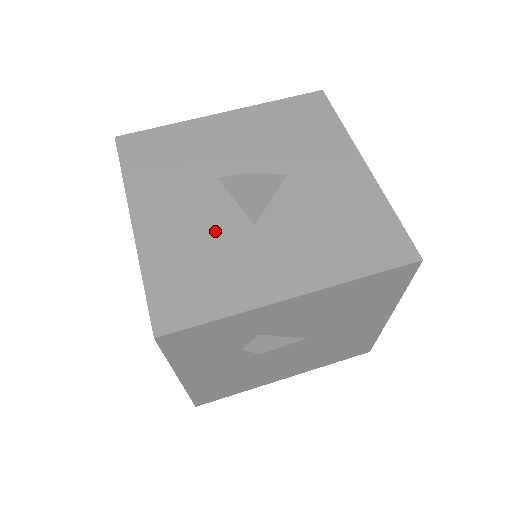
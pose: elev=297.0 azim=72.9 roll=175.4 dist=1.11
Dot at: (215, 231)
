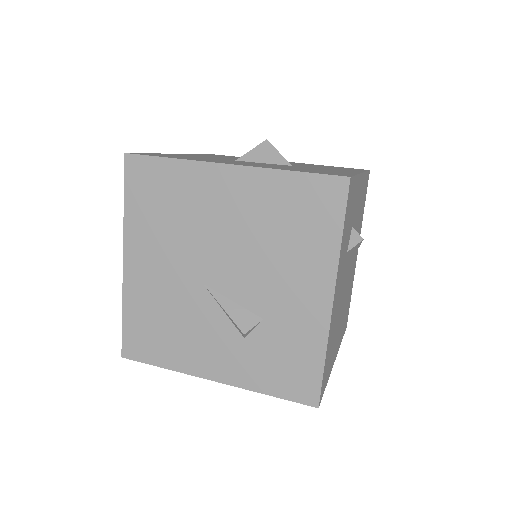
Dot at: occluded
